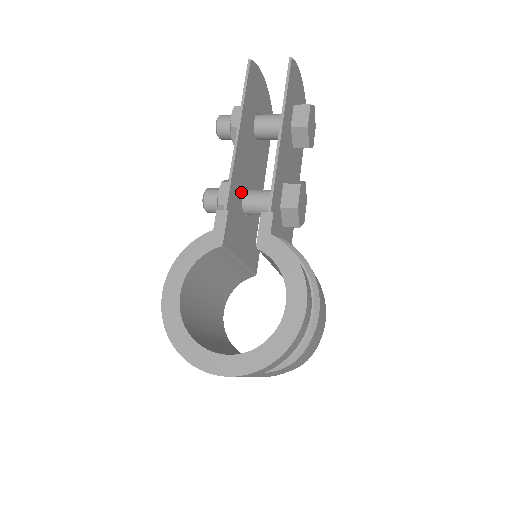
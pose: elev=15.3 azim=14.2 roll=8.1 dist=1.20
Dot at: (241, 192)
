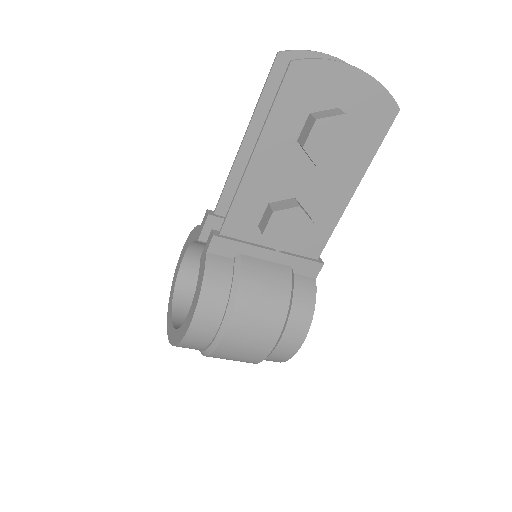
Dot at: occluded
